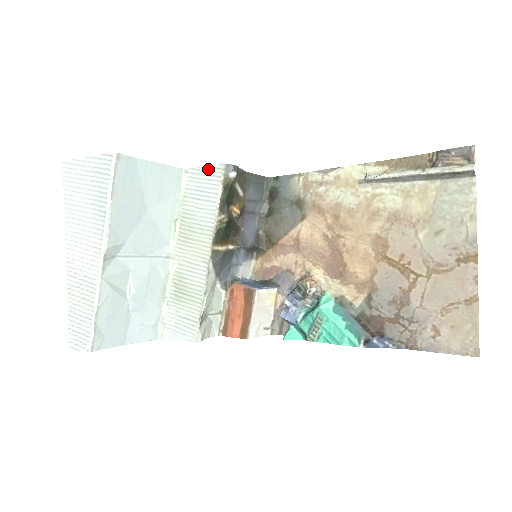
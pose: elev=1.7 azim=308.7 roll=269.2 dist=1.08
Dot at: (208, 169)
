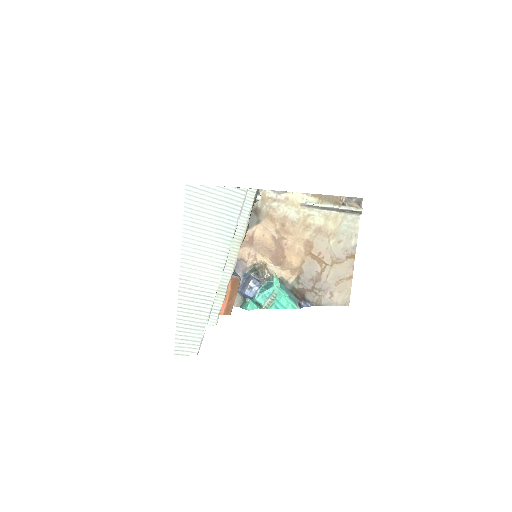
Dot at: occluded
